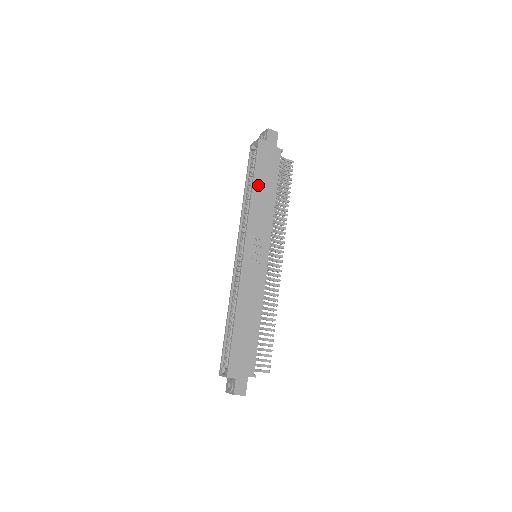
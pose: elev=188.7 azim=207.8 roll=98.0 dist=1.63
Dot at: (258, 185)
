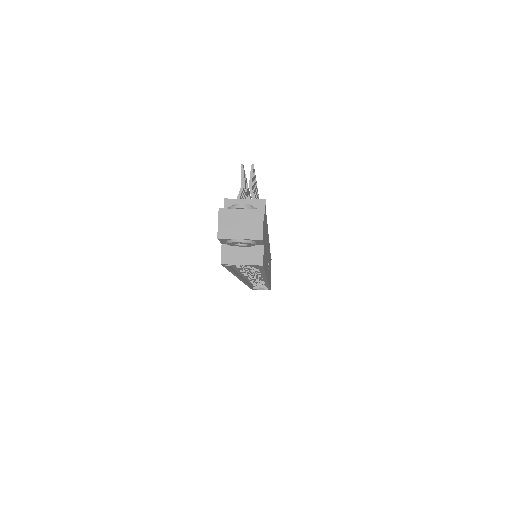
Dot at: occluded
